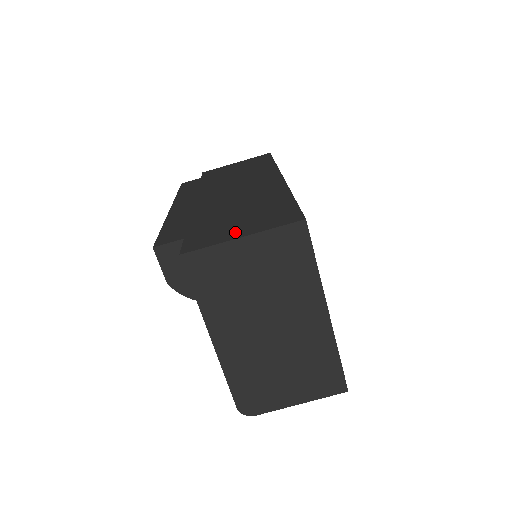
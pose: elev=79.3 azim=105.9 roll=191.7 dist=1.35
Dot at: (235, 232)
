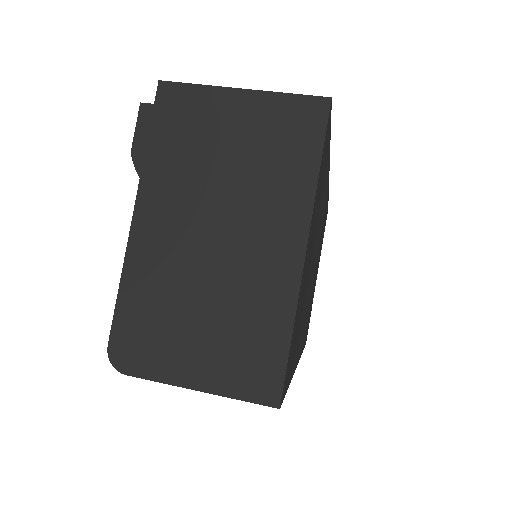
Dot at: occluded
